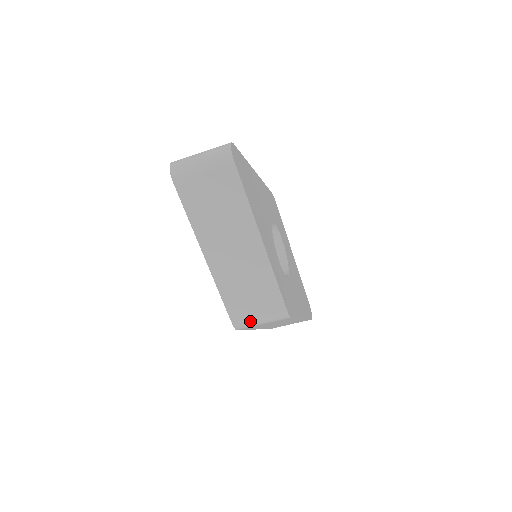
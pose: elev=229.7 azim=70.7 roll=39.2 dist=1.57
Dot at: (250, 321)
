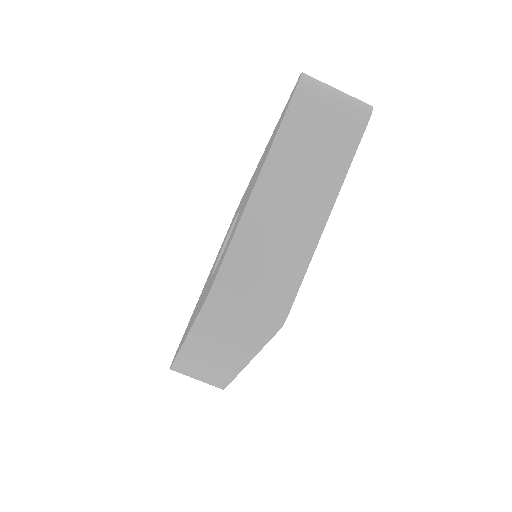
Dot at: (237, 296)
